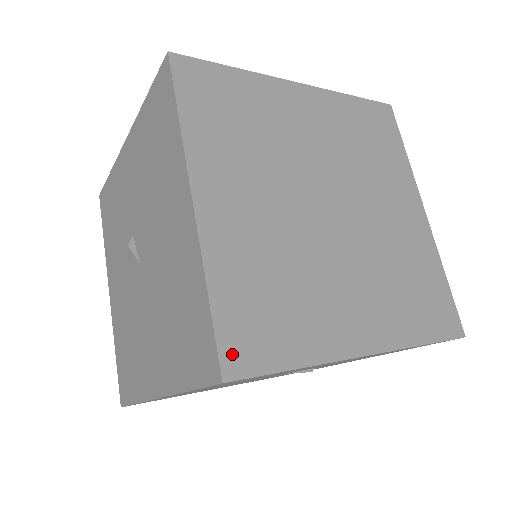
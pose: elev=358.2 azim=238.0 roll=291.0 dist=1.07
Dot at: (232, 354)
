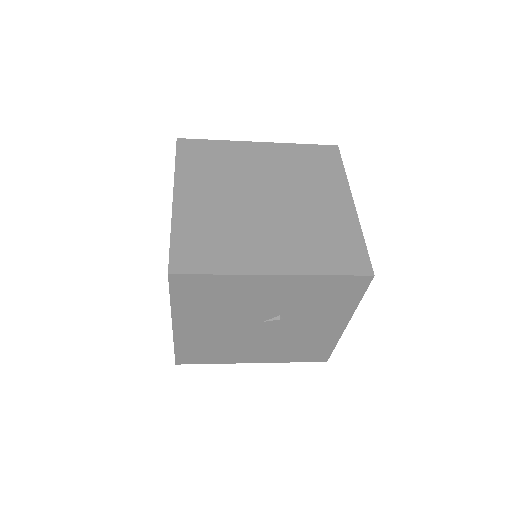
Dot at: (177, 263)
